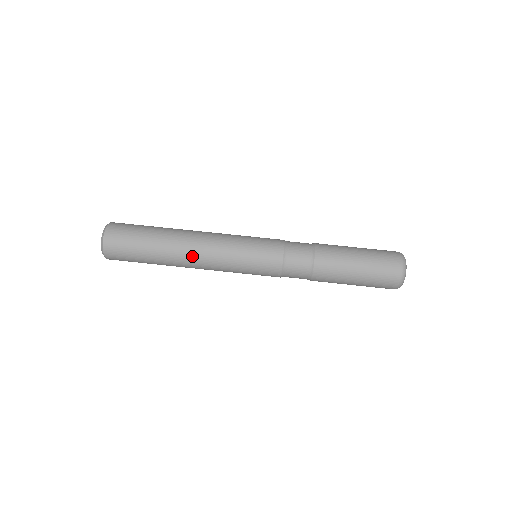
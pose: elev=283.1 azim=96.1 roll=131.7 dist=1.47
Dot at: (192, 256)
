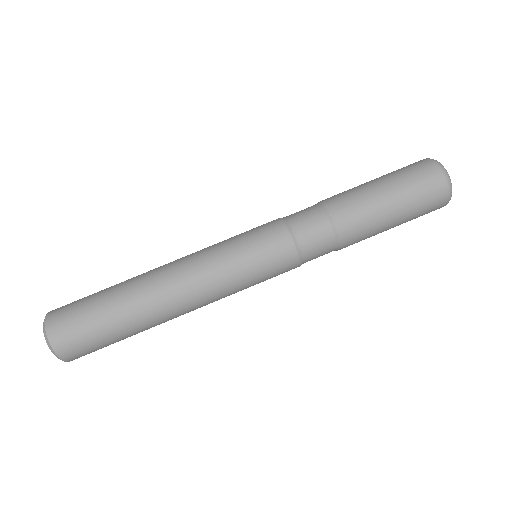
Dot at: (168, 277)
